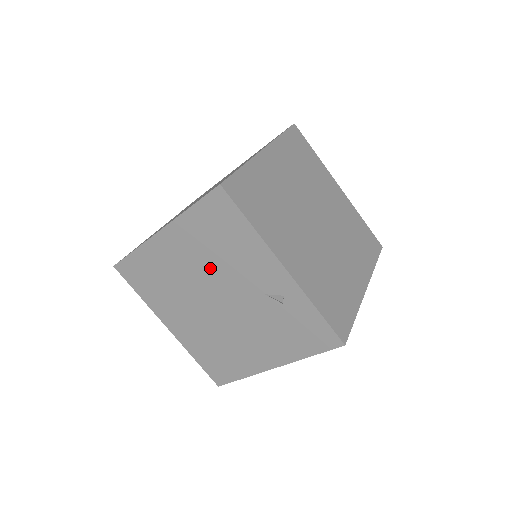
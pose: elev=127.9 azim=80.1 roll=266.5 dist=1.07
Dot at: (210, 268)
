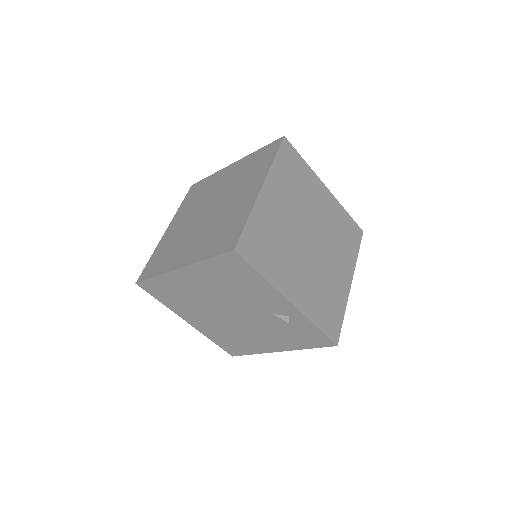
Dot at: (225, 295)
